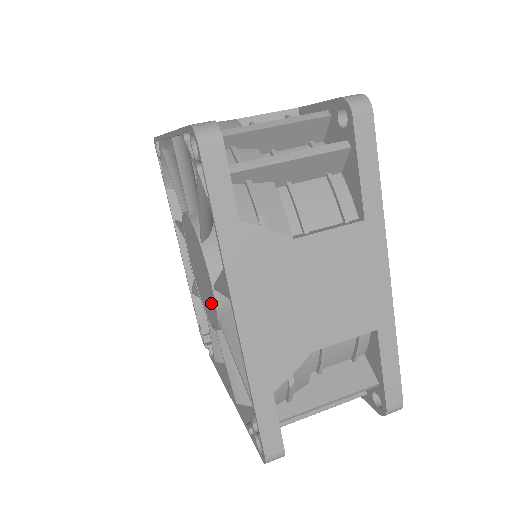
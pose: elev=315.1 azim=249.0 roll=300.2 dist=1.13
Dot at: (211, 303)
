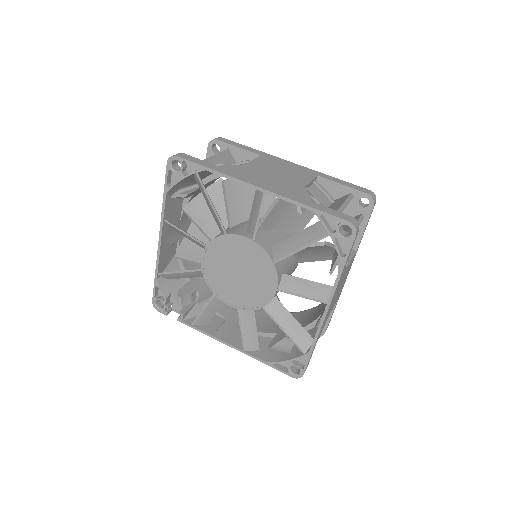
Dot at: (254, 295)
